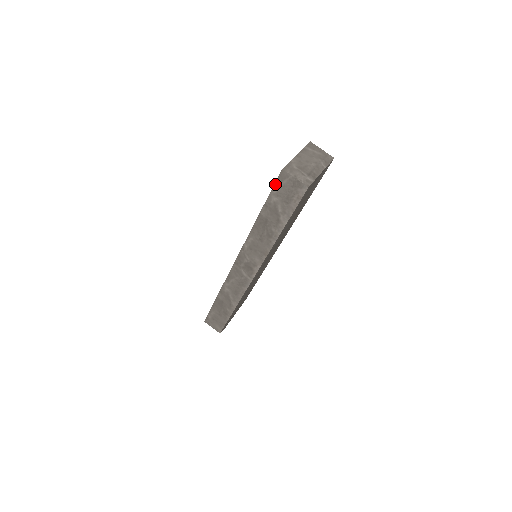
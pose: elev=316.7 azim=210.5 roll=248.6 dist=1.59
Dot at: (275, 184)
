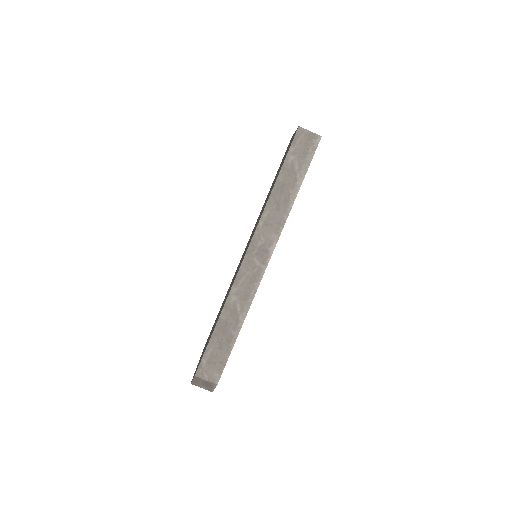
Dot at: (292, 142)
